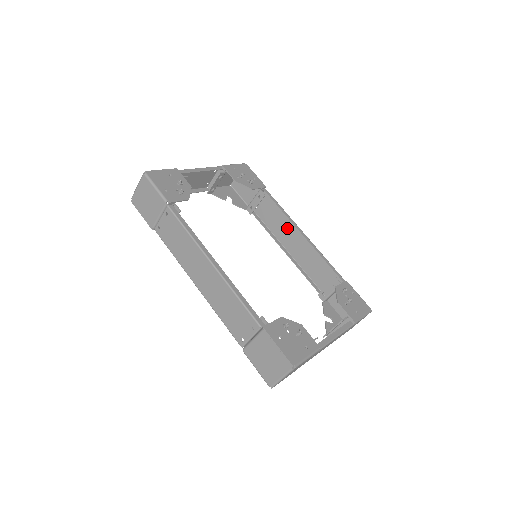
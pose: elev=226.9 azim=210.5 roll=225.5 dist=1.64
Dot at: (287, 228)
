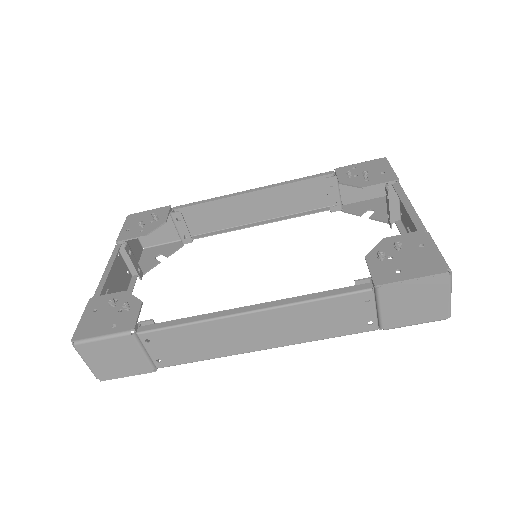
Dot at: (233, 207)
